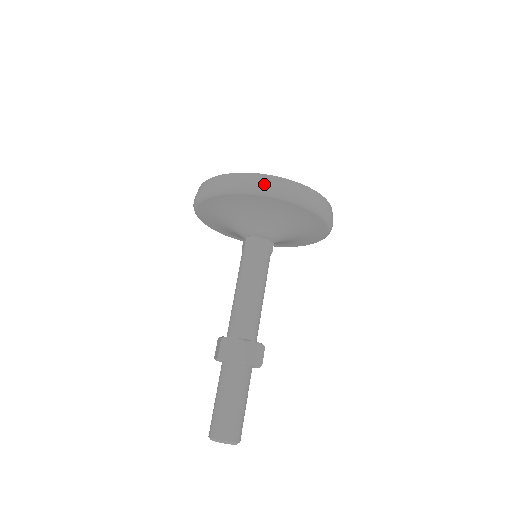
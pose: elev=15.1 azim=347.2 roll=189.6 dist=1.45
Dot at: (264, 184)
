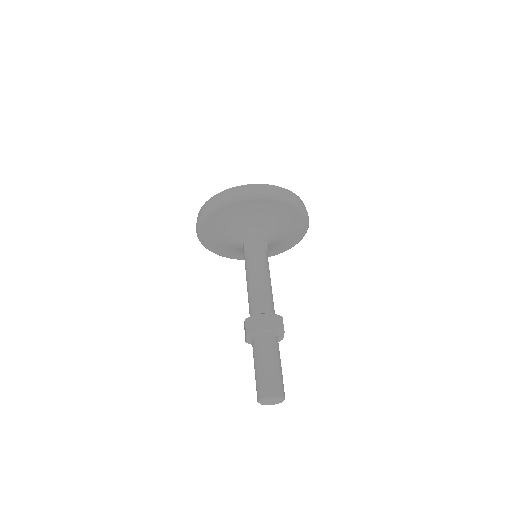
Dot at: (298, 200)
